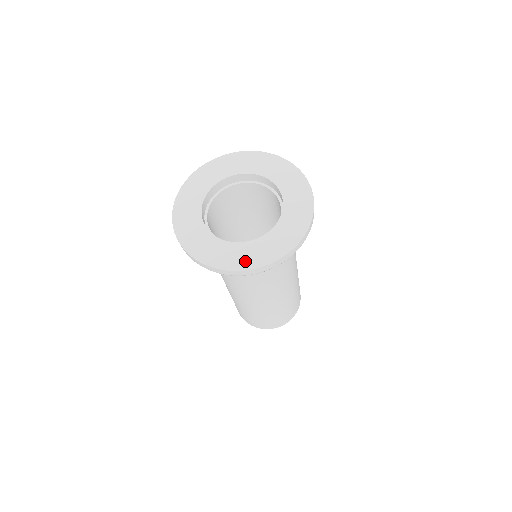
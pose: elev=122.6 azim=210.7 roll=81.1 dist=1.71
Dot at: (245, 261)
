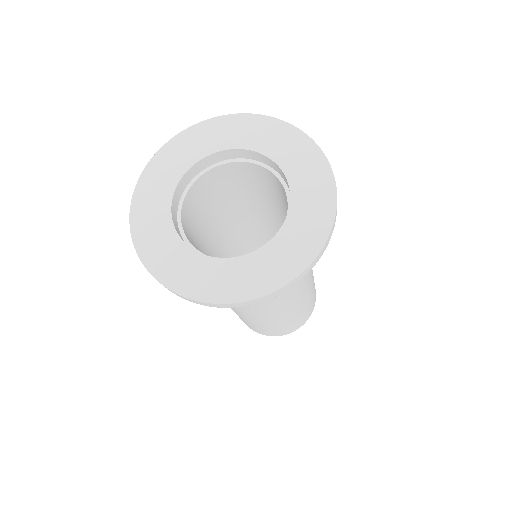
Dot at: (305, 248)
